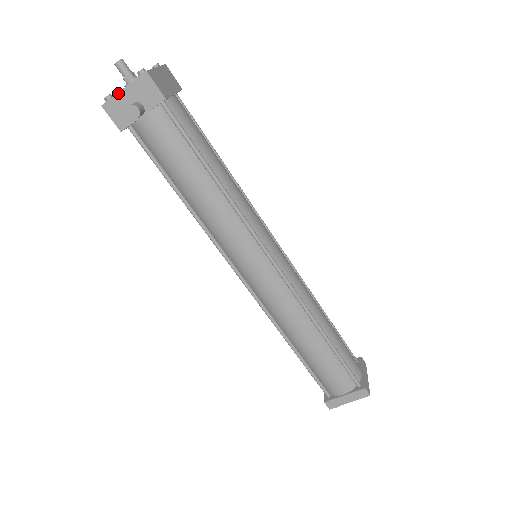
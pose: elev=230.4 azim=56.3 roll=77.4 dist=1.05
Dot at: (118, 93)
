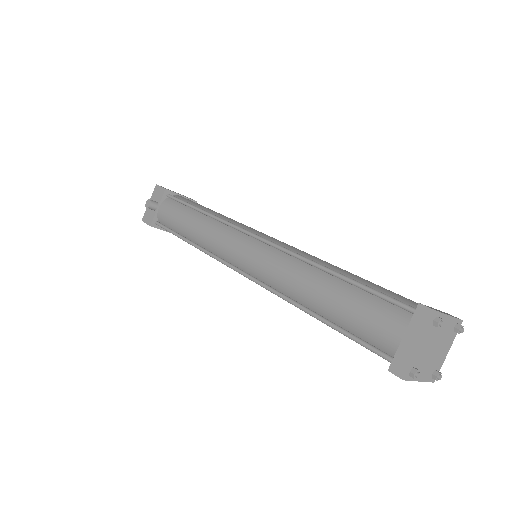
Dot at: occluded
